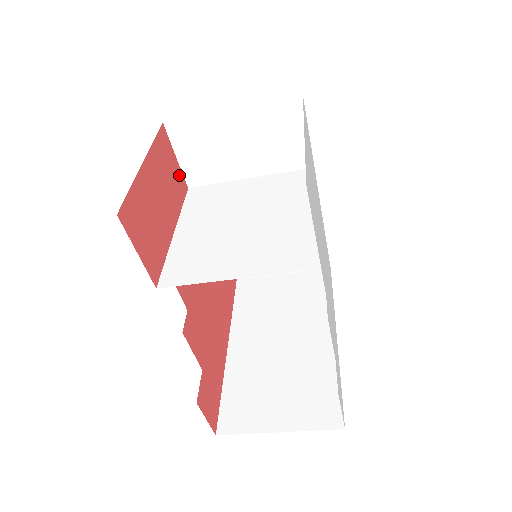
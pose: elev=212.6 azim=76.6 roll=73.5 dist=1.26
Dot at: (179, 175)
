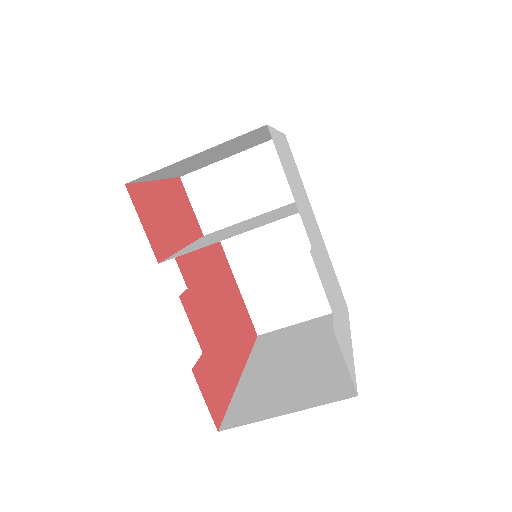
Dot at: (194, 220)
